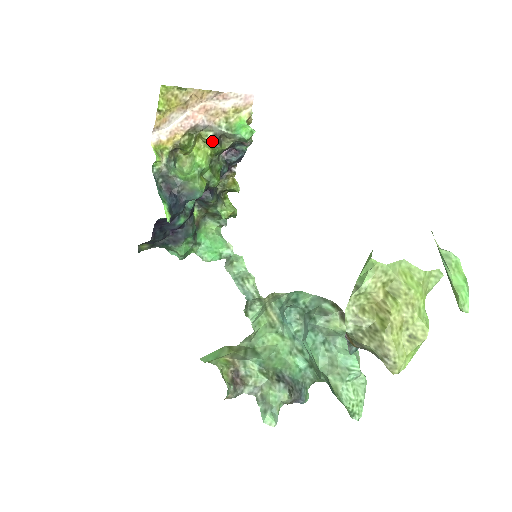
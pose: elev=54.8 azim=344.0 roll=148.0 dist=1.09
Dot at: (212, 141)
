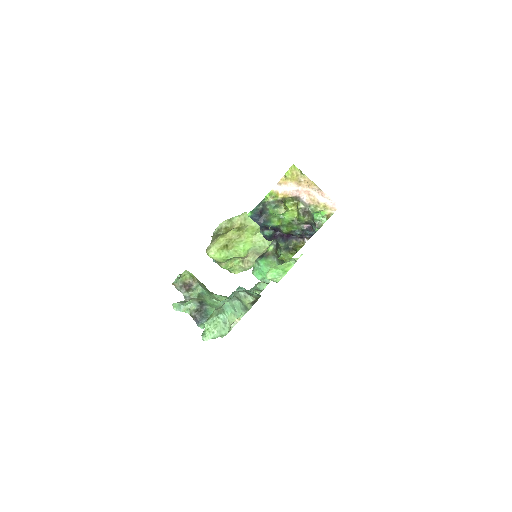
Dot at: (300, 210)
